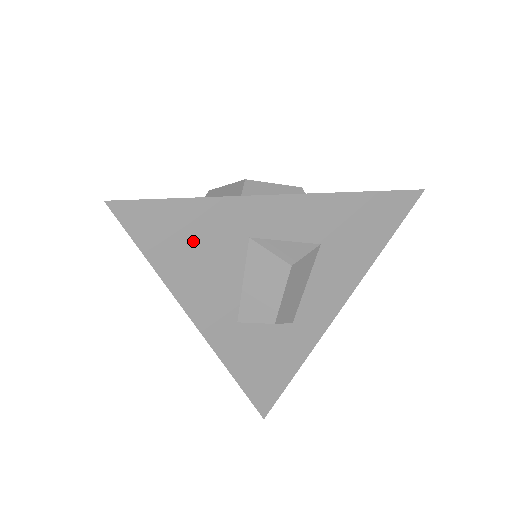
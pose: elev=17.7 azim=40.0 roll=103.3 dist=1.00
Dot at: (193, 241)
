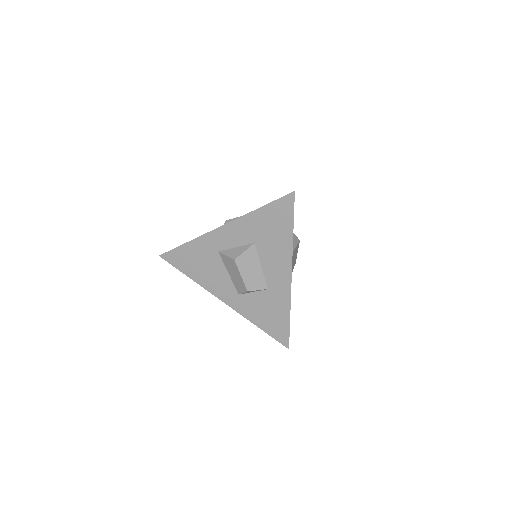
Dot at: (197, 261)
